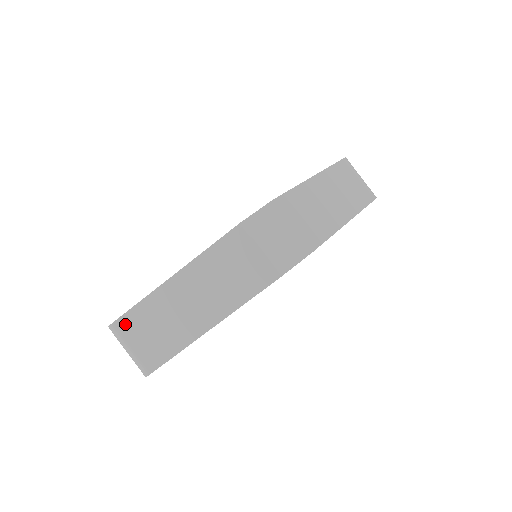
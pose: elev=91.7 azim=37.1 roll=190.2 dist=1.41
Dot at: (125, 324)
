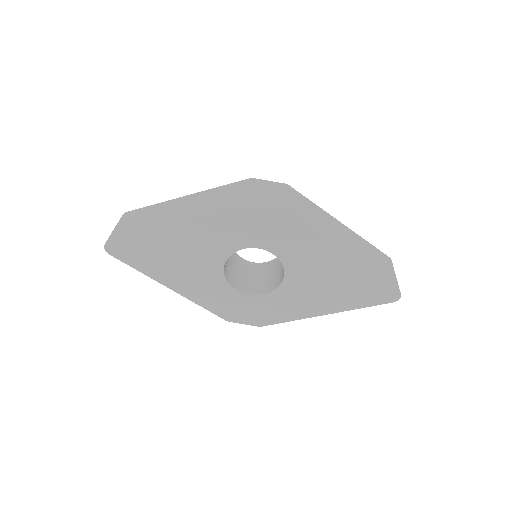
Dot at: (131, 214)
